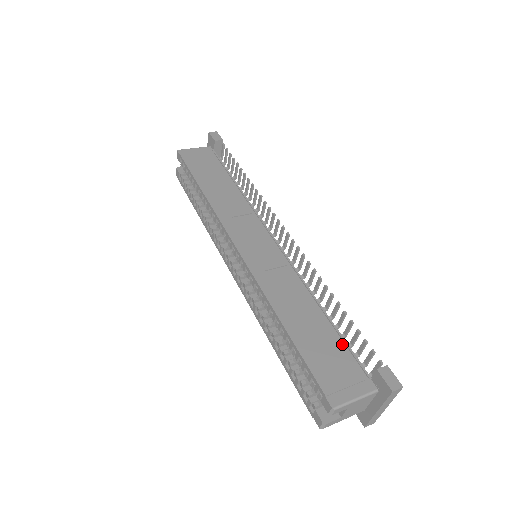
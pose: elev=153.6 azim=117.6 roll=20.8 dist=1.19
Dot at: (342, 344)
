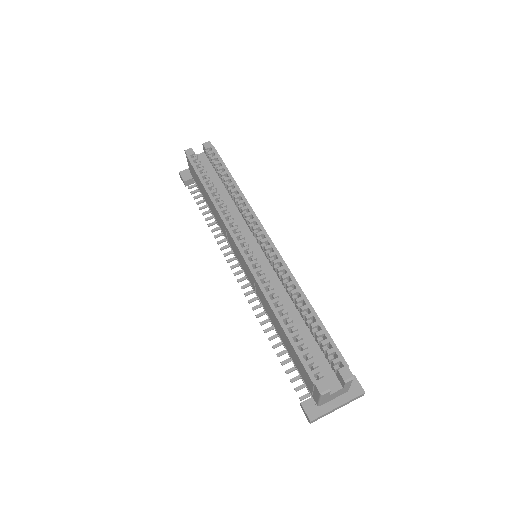
Dot at: occluded
